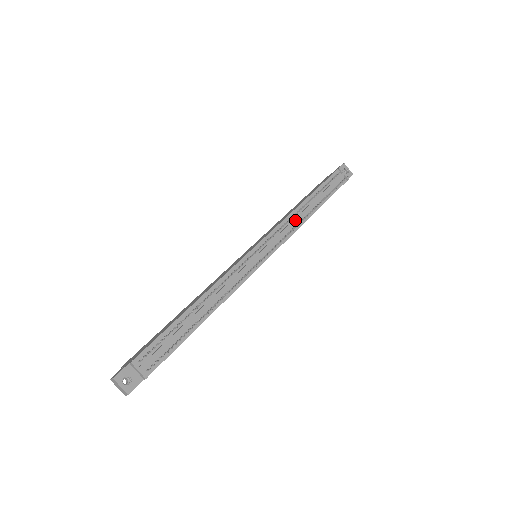
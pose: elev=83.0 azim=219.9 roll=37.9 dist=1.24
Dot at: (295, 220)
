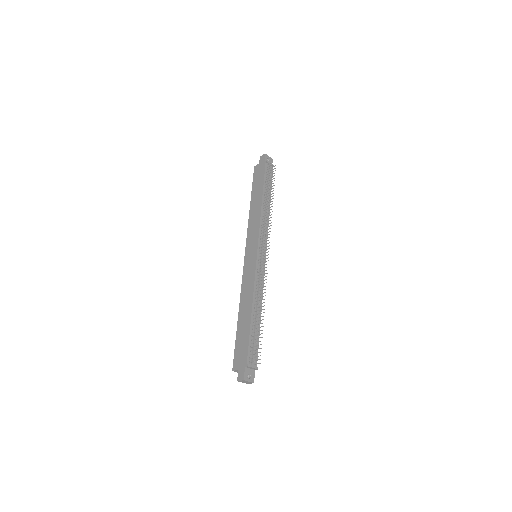
Dot at: (266, 219)
